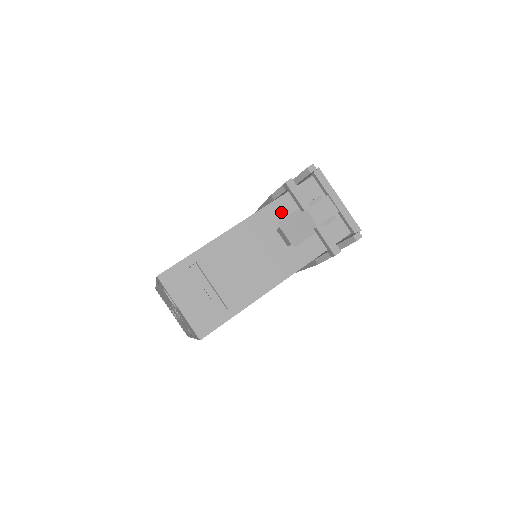
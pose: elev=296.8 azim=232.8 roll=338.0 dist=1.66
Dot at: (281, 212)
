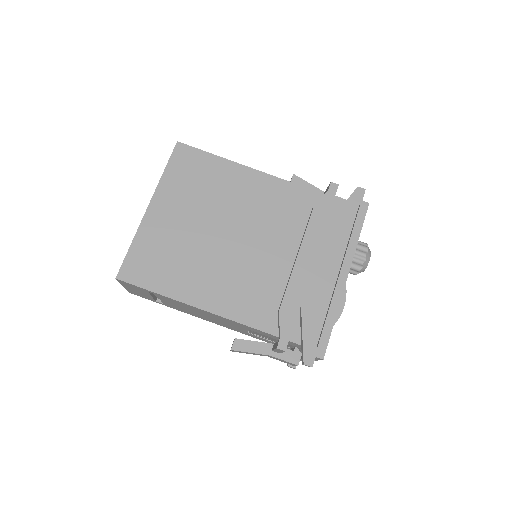
Dot at: (259, 332)
